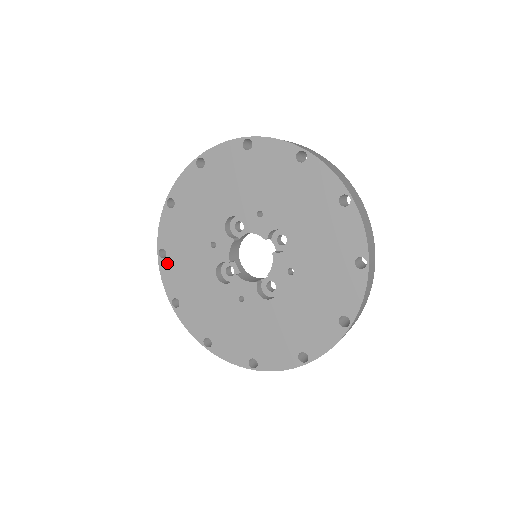
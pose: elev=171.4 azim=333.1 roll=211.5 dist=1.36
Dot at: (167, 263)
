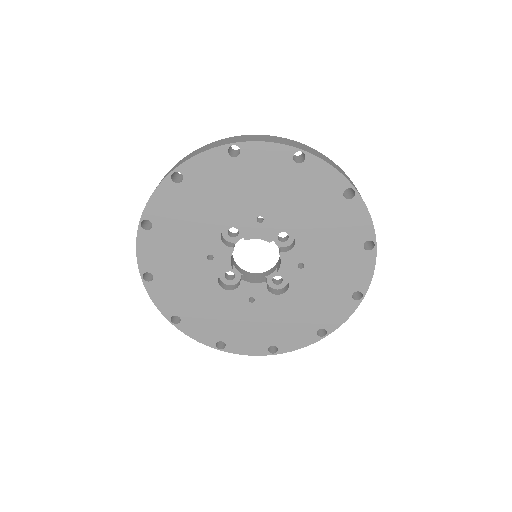
Dot at: (156, 285)
